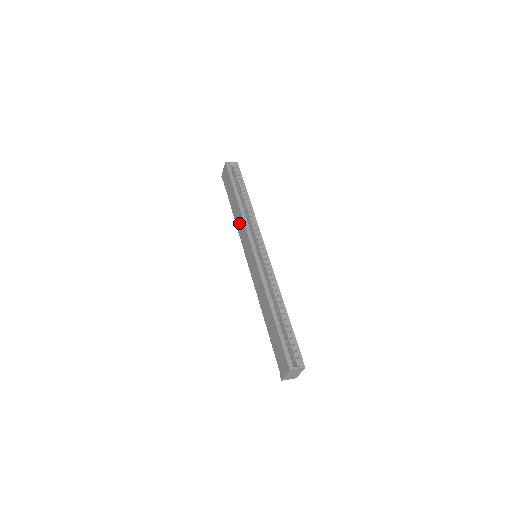
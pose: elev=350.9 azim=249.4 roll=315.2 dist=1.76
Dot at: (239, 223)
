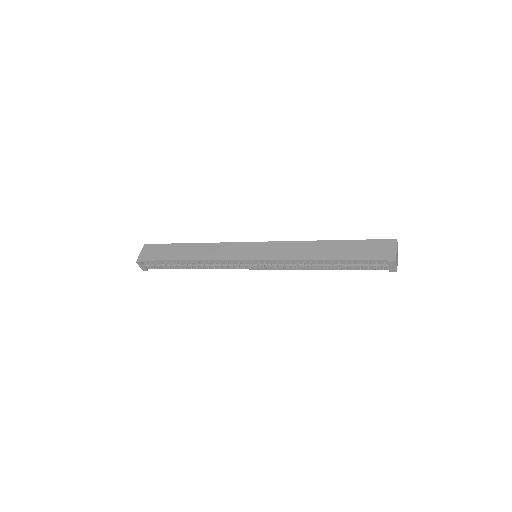
Dot at: (211, 252)
